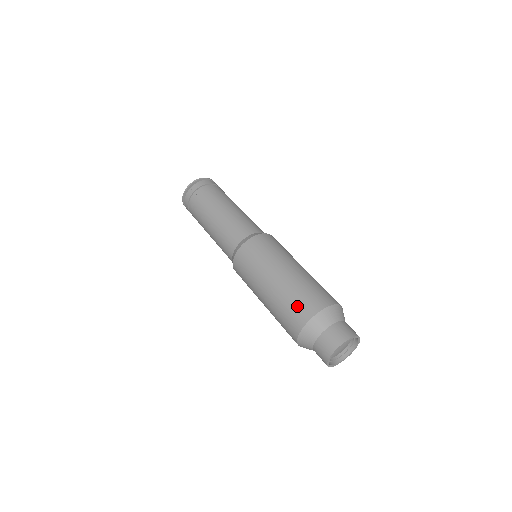
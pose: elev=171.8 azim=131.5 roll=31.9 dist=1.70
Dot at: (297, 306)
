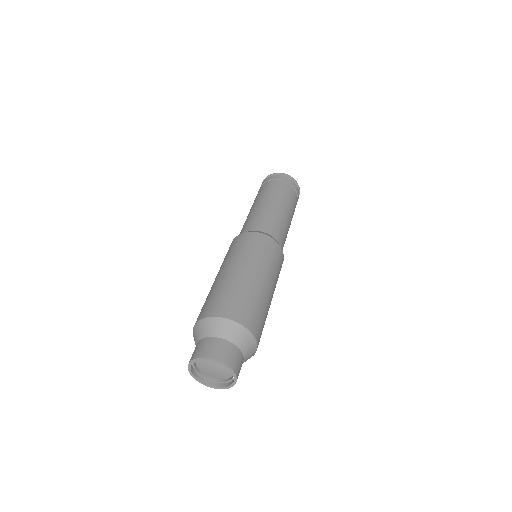
Dot at: (202, 308)
